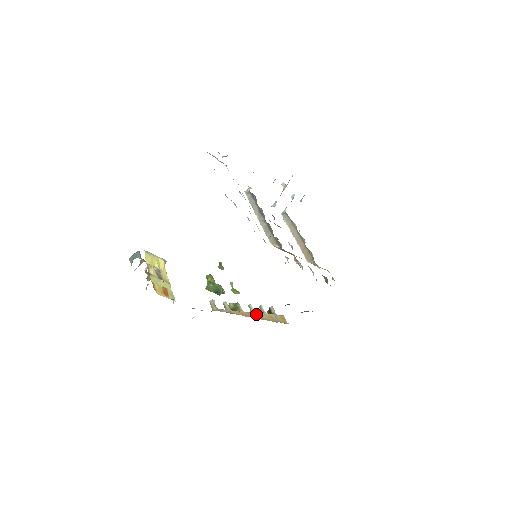
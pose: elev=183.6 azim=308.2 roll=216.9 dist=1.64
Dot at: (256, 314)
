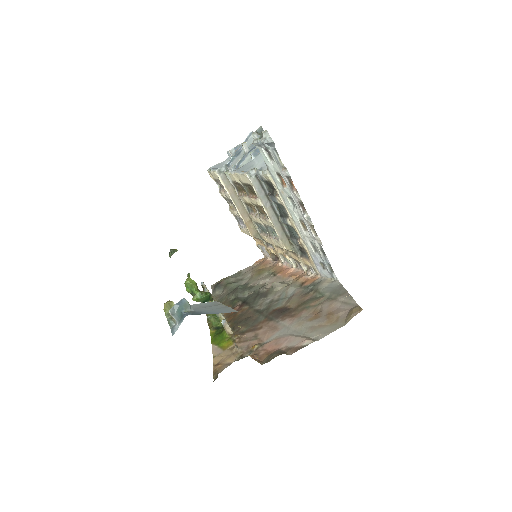
Dot at: occluded
